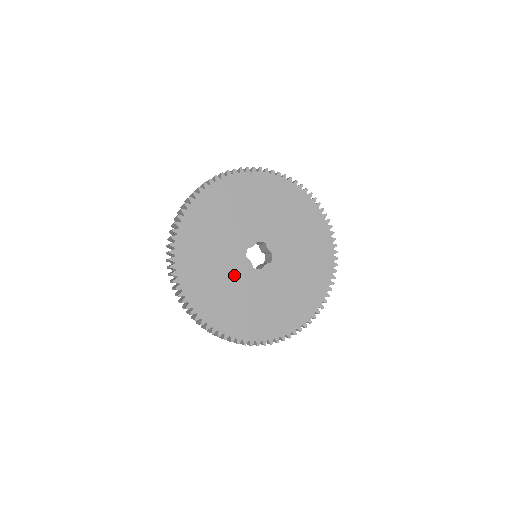
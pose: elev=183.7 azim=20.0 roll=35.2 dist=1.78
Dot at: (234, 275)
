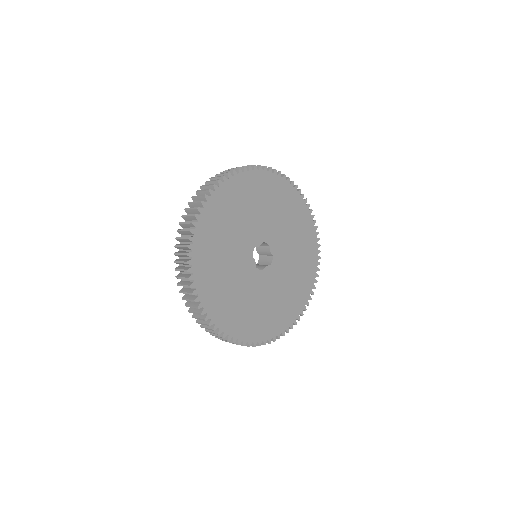
Dot at: (240, 272)
